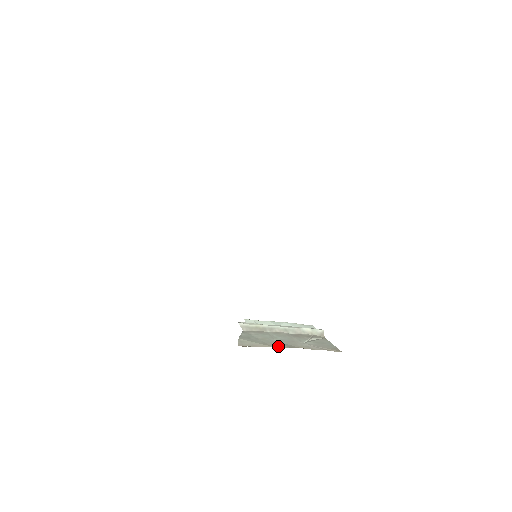
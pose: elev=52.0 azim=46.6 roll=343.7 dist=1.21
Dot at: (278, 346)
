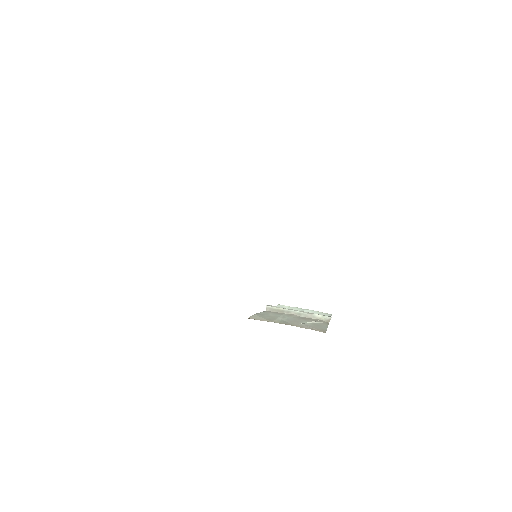
Dot at: (278, 322)
